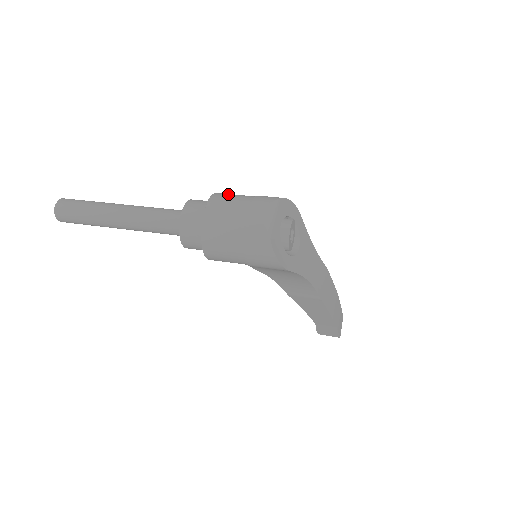
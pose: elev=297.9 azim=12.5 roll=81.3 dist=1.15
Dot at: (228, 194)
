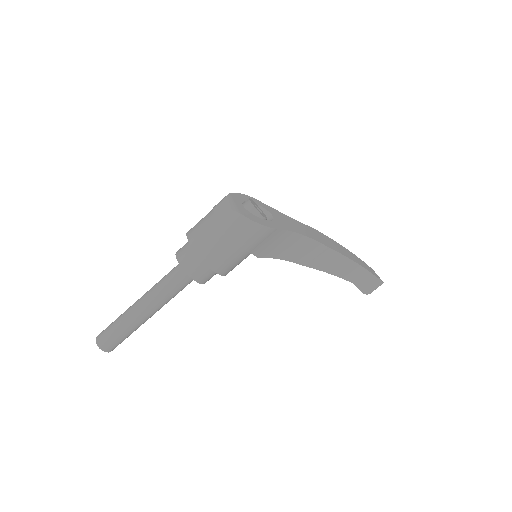
Dot at: occluded
